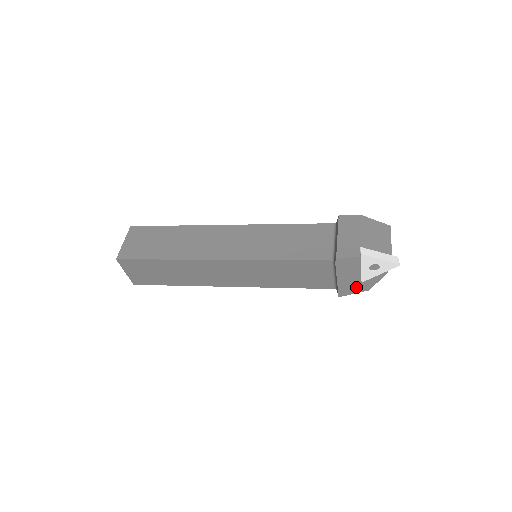
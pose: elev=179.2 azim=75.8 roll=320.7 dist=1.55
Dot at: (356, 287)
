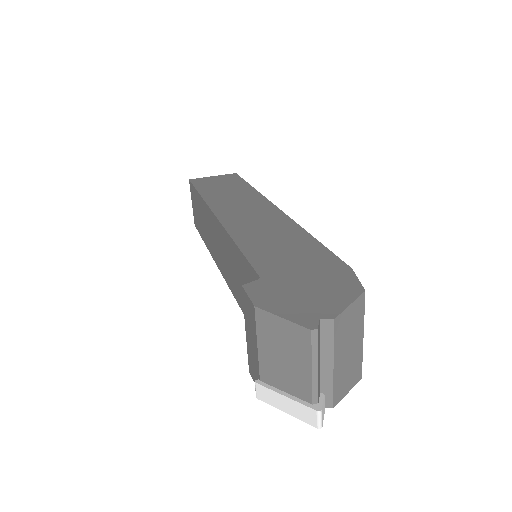
Dot at: occluded
